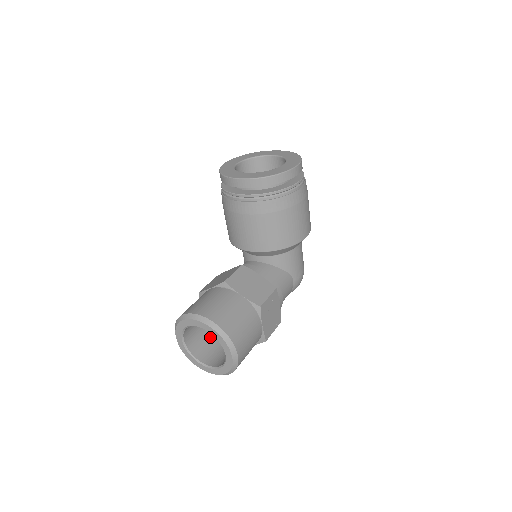
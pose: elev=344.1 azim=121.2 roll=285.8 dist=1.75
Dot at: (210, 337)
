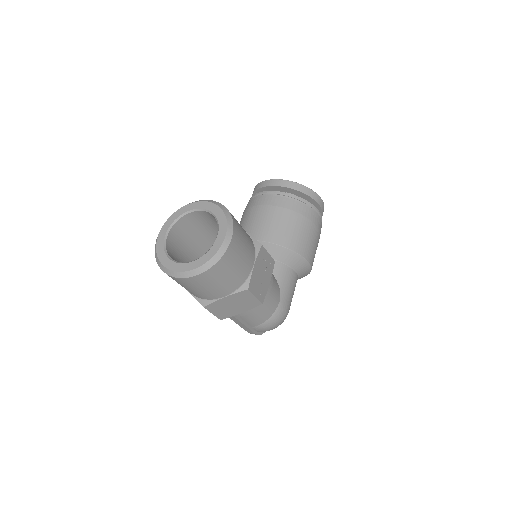
Dot at: occluded
